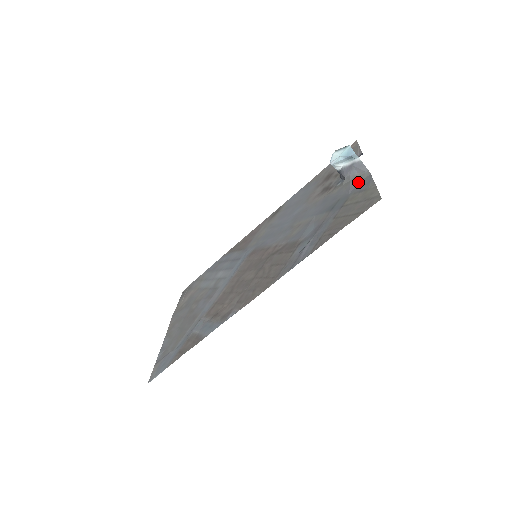
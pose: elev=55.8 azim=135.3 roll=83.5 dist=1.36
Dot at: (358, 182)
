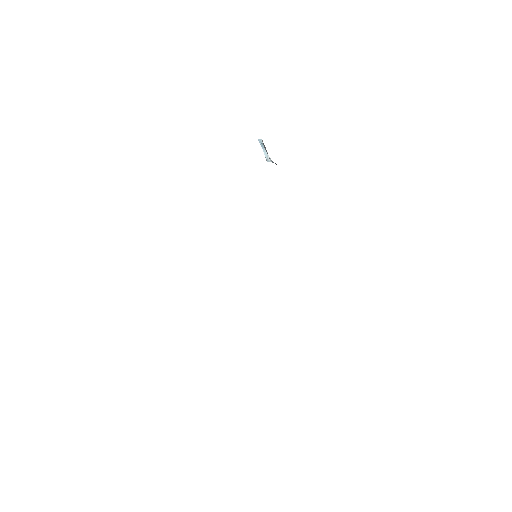
Dot at: occluded
